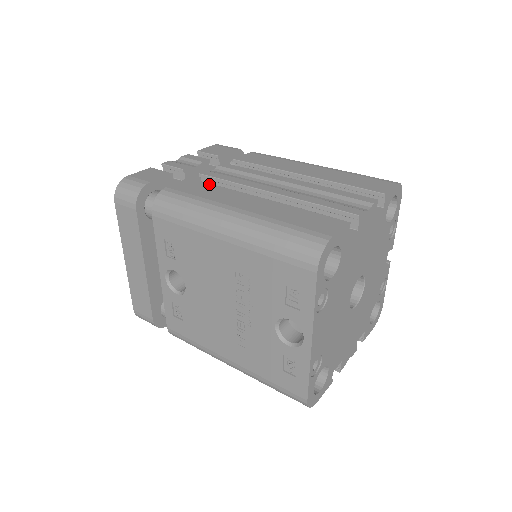
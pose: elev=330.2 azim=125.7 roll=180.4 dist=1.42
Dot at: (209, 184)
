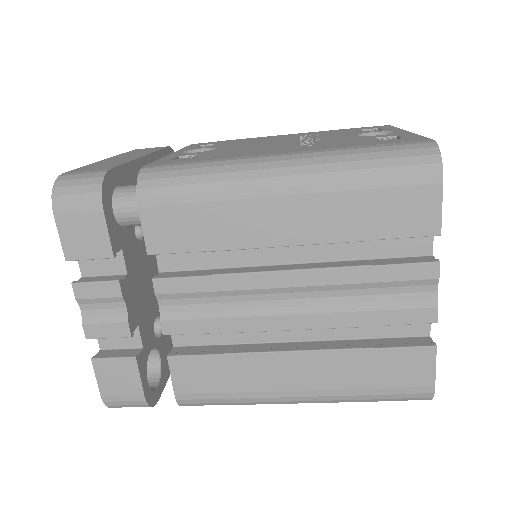
Dot at: occluded
